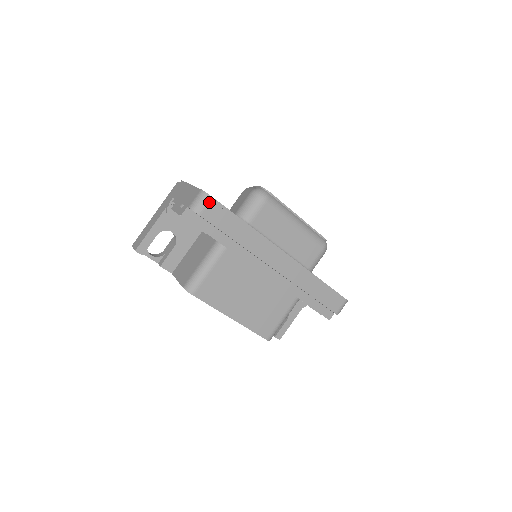
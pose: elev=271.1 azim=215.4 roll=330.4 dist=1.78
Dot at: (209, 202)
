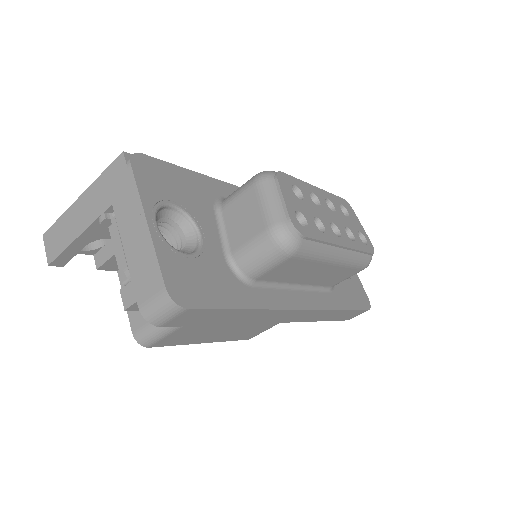
Dot at: (180, 313)
